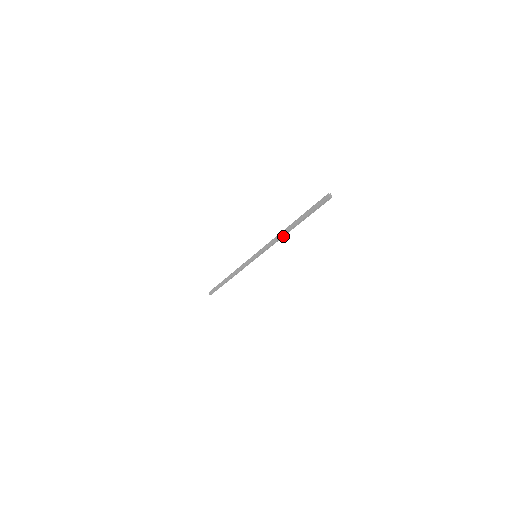
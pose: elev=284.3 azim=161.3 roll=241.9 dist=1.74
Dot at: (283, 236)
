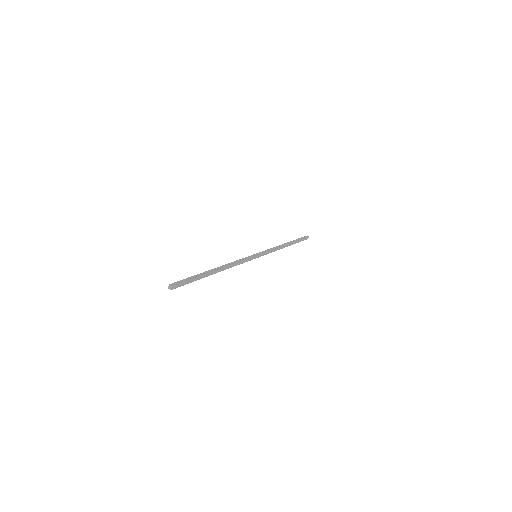
Dot at: (227, 268)
